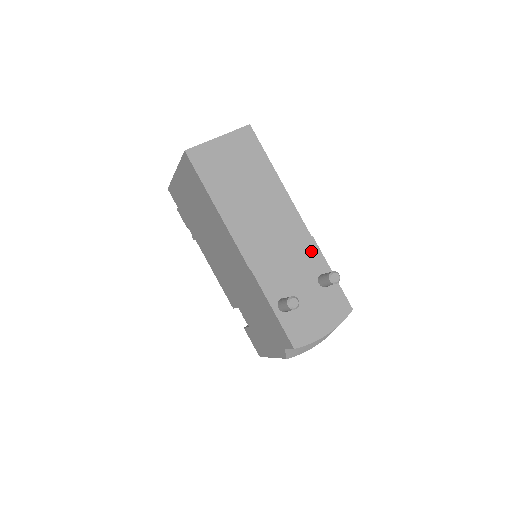
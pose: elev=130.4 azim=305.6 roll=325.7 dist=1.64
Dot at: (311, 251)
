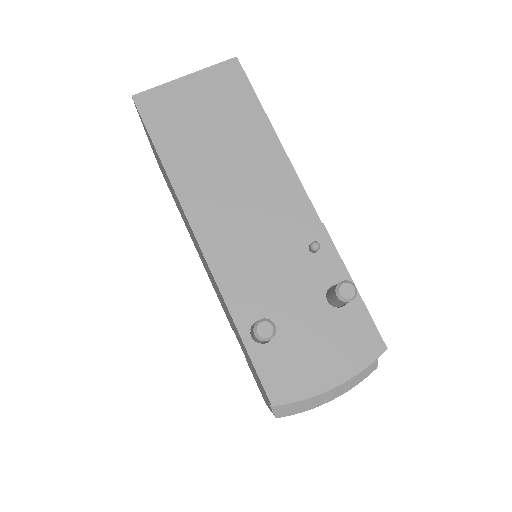
Dot at: (314, 246)
